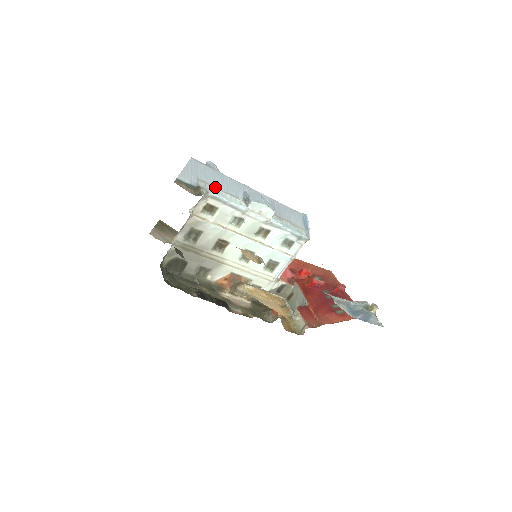
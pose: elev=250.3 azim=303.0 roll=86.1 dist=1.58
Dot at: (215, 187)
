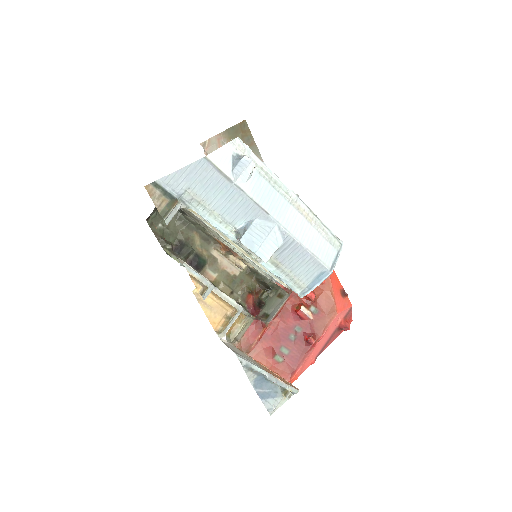
Dot at: (207, 205)
